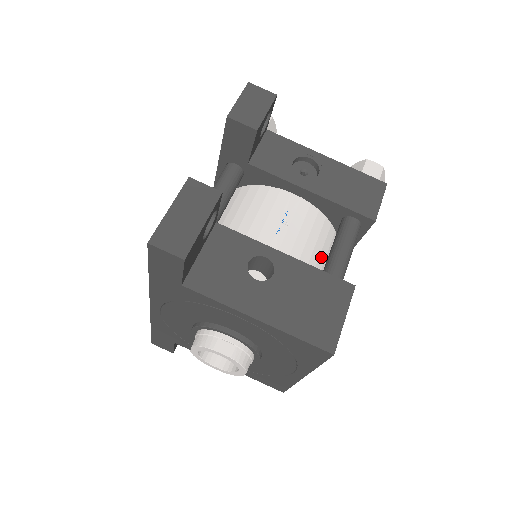
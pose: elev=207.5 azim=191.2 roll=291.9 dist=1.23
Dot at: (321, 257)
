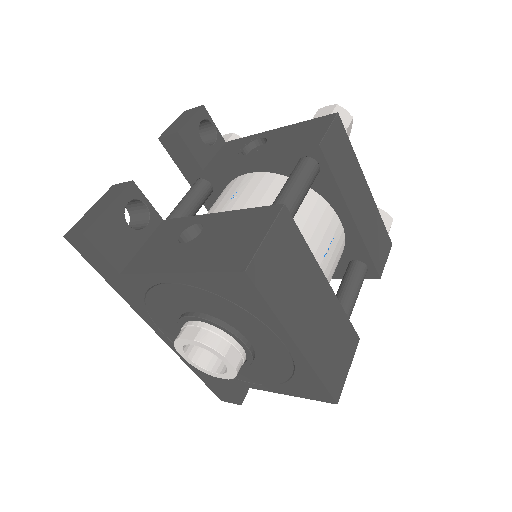
Dot at: occluded
